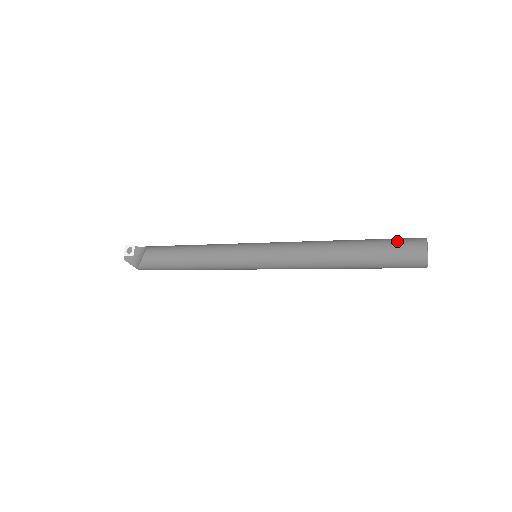
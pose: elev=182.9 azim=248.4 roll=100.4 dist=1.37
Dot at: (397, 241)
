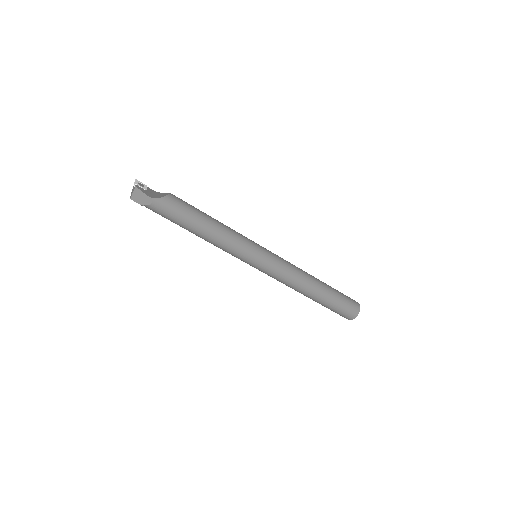
Dot at: occluded
